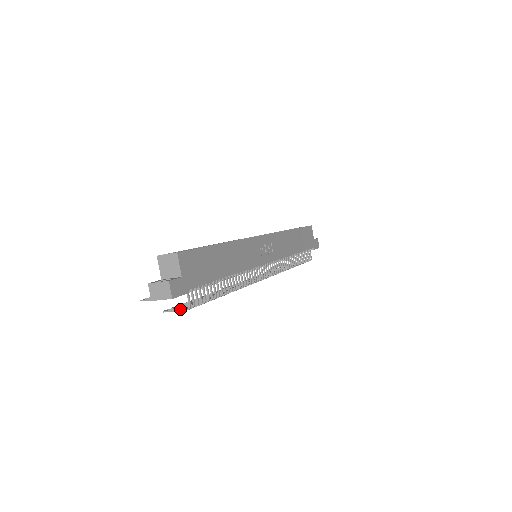
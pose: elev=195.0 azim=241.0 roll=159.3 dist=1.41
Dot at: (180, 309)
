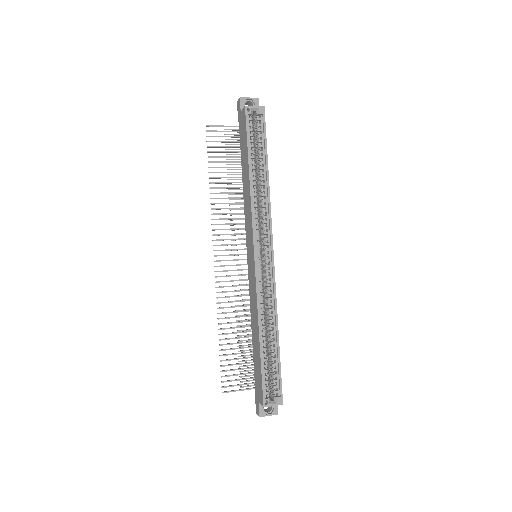
Dot at: occluded
